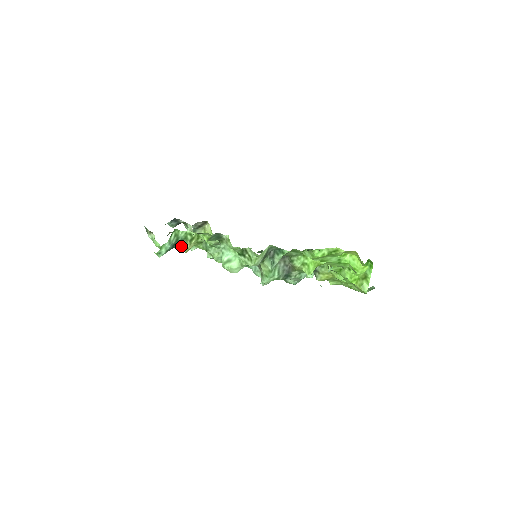
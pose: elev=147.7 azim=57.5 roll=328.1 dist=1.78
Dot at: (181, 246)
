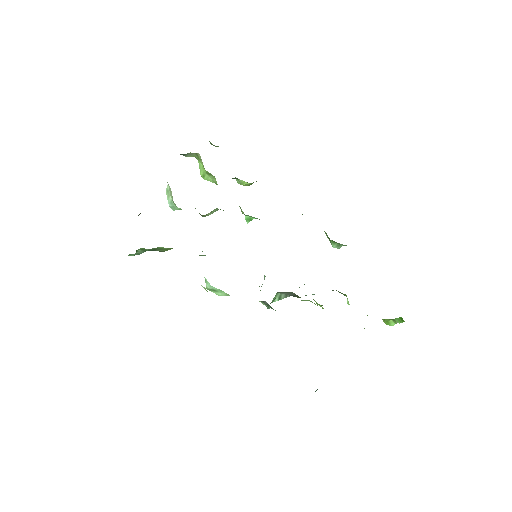
Dot at: (154, 250)
